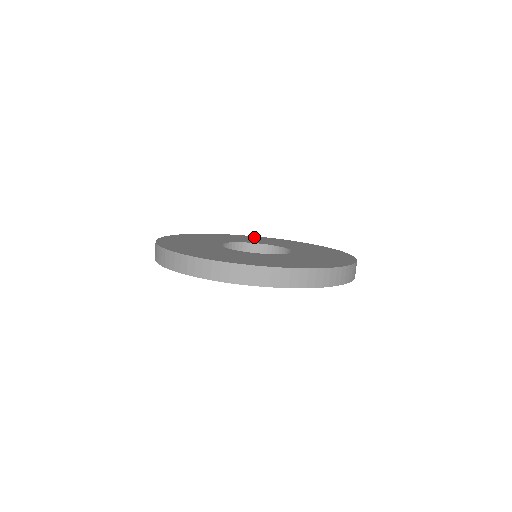
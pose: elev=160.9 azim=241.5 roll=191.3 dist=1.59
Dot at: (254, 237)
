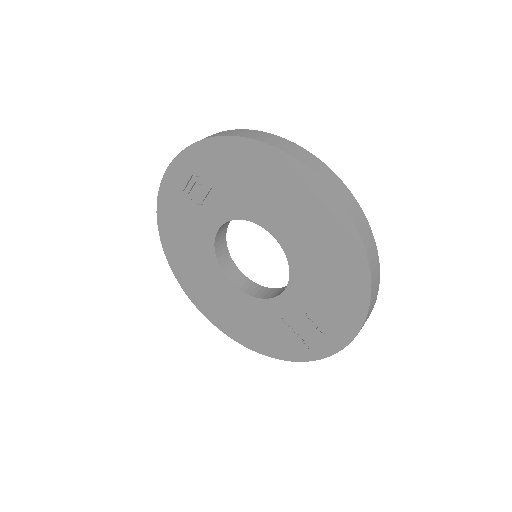
Dot at: occluded
